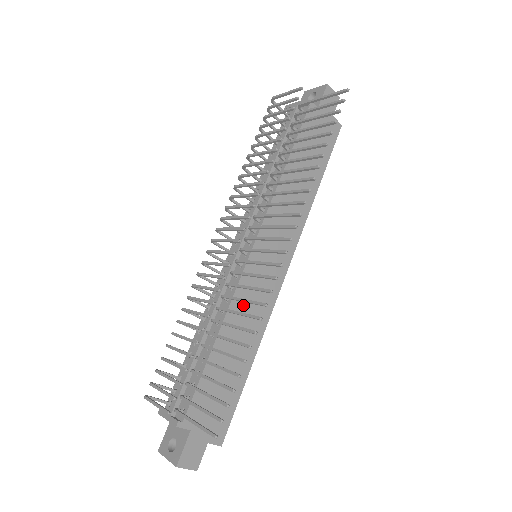
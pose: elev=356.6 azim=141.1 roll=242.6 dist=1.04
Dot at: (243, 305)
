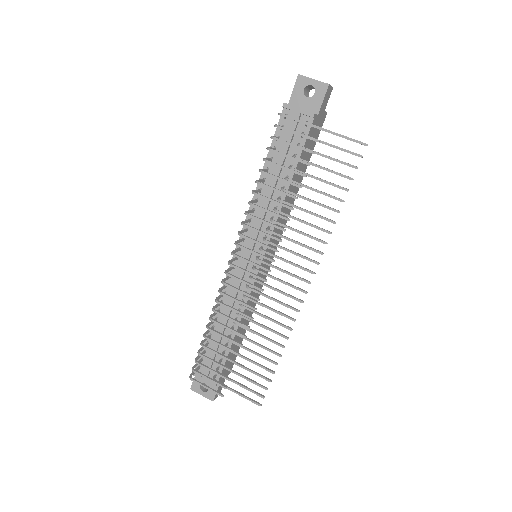
Dot at: occluded
